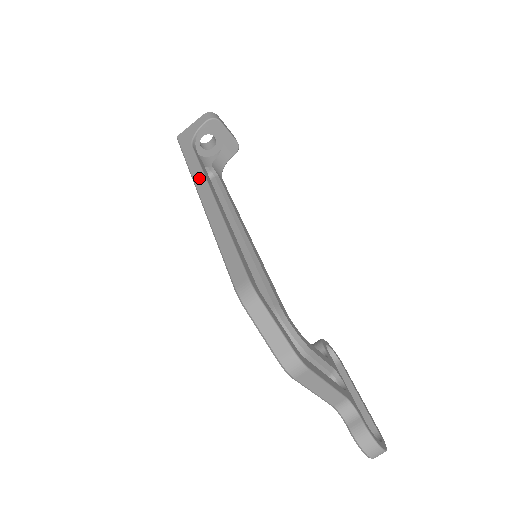
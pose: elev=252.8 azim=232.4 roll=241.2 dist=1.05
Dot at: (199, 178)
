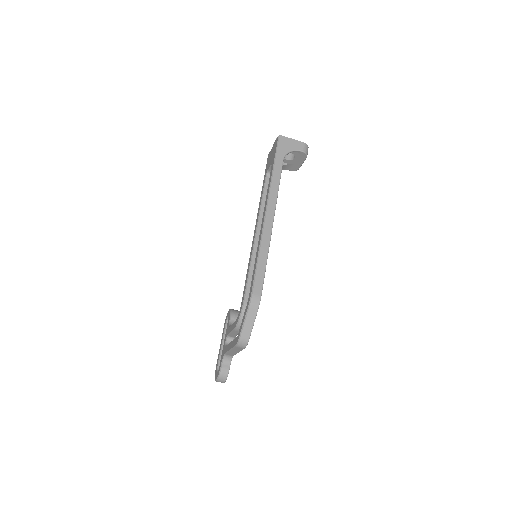
Dot at: (274, 194)
